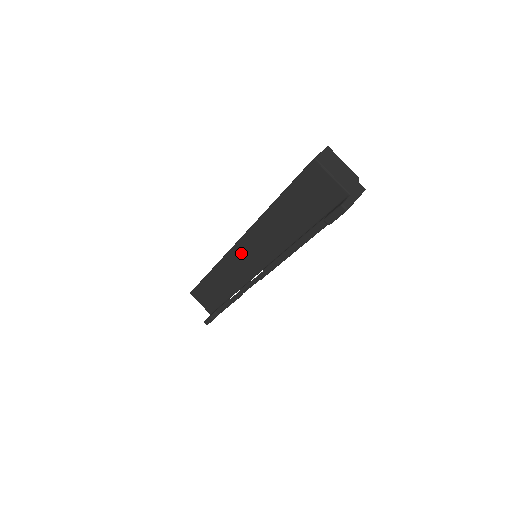
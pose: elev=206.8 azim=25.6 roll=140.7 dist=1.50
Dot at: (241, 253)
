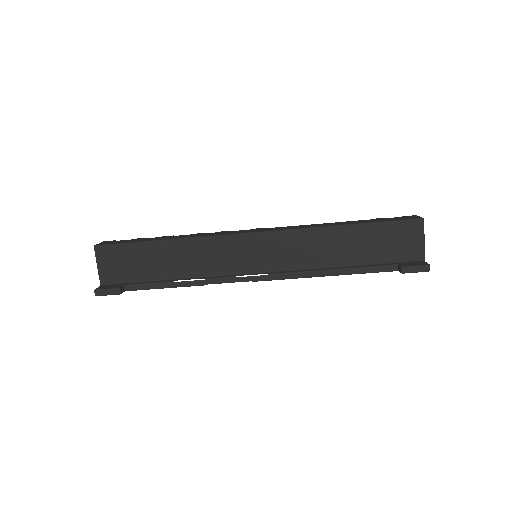
Dot at: (251, 244)
